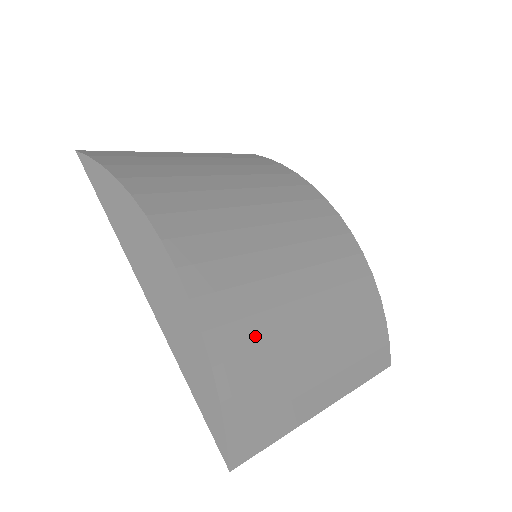
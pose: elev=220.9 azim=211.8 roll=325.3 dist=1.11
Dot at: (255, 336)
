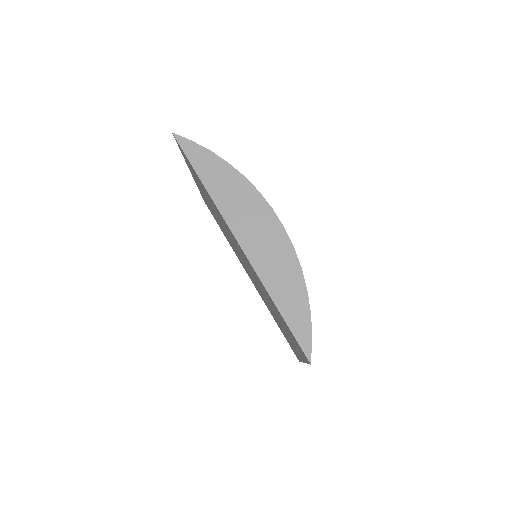
Dot at: occluded
